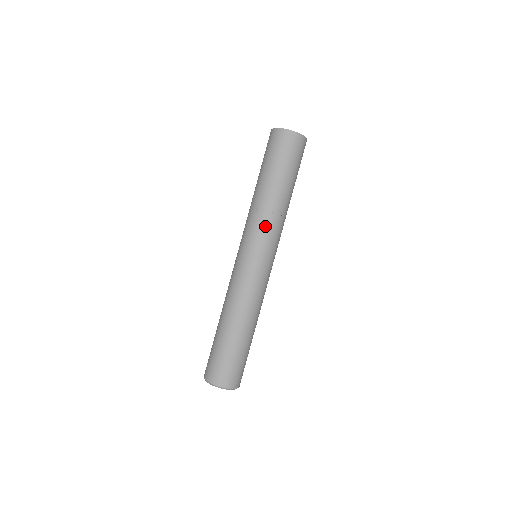
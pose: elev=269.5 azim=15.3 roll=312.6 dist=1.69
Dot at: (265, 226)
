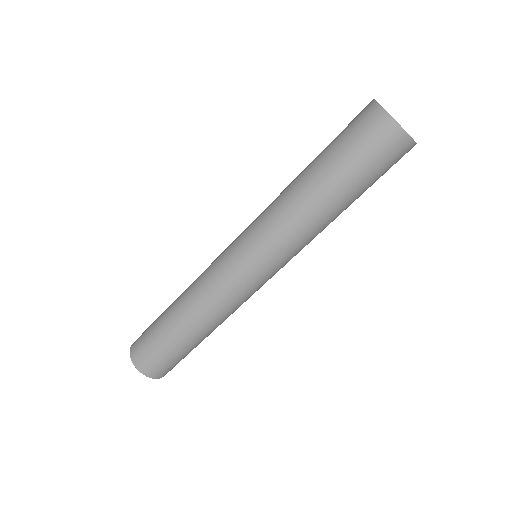
Dot at: (299, 248)
